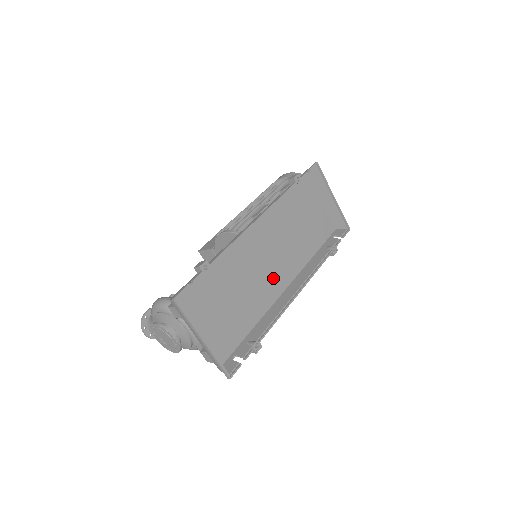
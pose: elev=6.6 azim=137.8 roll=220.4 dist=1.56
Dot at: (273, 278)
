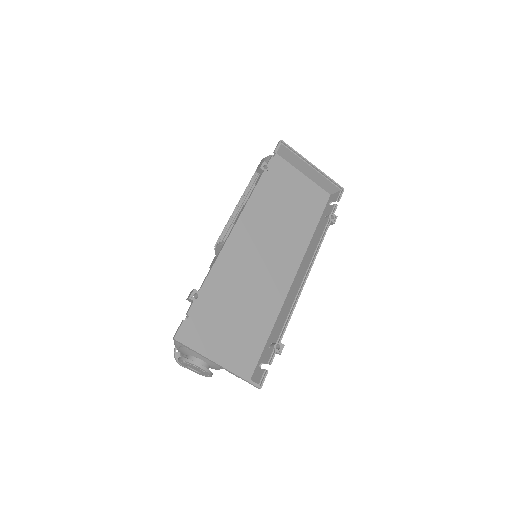
Dot at: (277, 273)
